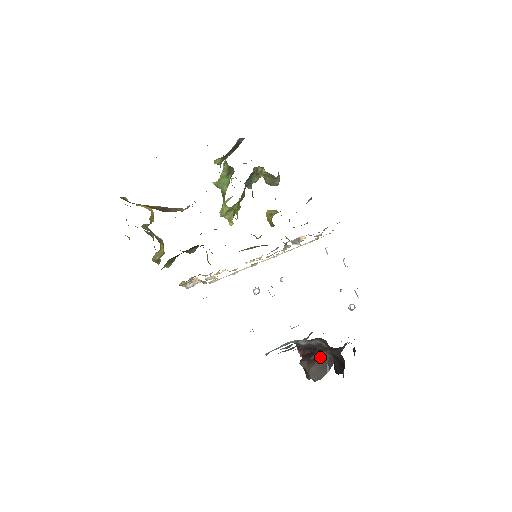
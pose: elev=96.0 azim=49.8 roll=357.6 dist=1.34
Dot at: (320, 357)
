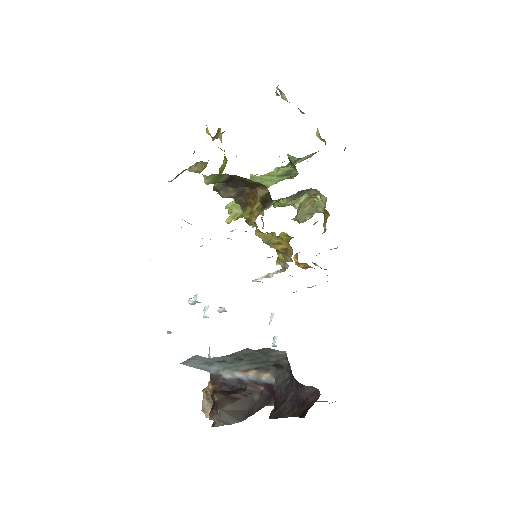
Dot at: (245, 399)
